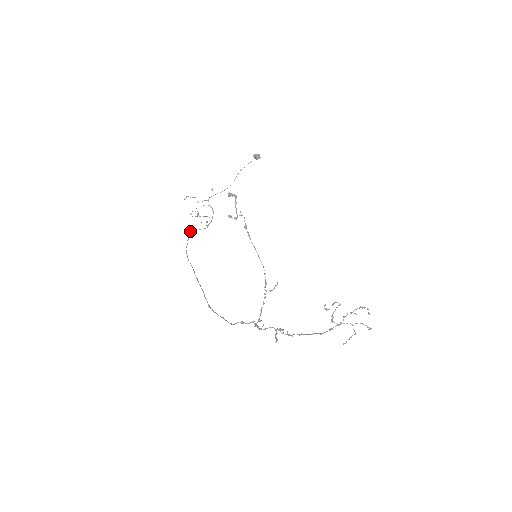
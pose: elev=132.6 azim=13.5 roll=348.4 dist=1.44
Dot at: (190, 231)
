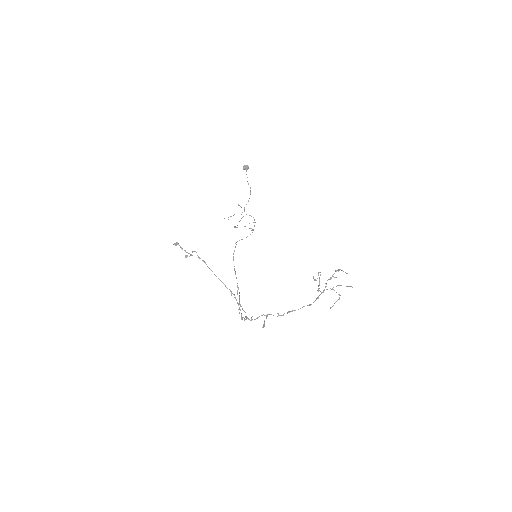
Dot at: occluded
